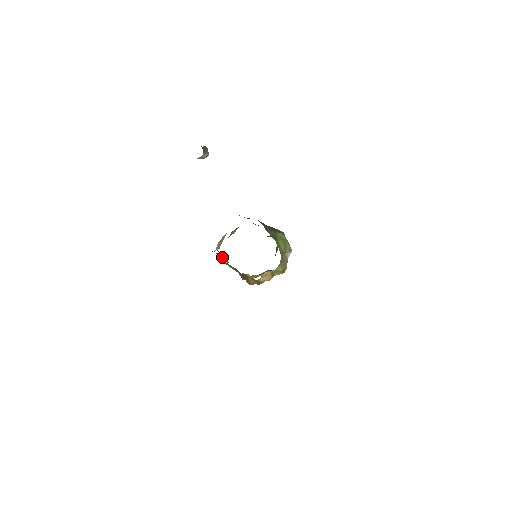
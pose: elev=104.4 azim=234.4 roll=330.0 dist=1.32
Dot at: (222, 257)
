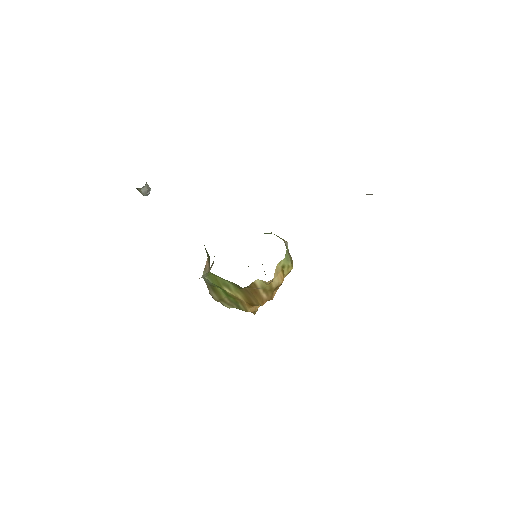
Dot at: (213, 293)
